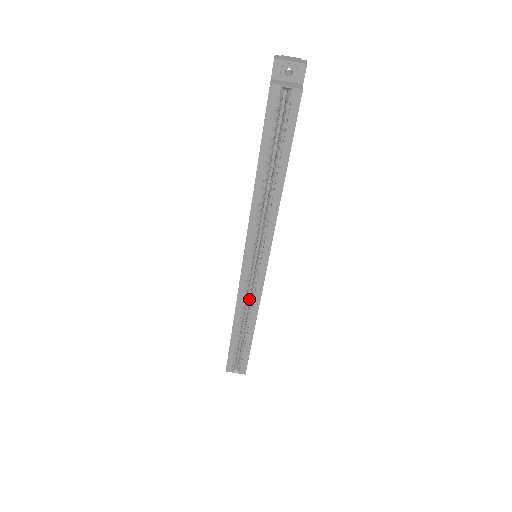
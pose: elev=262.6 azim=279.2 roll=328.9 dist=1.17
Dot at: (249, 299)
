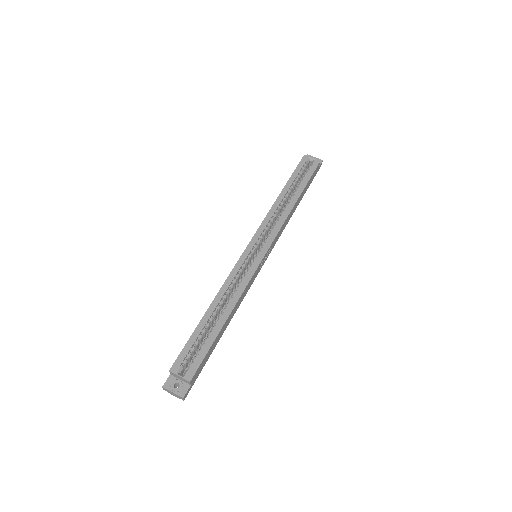
Dot at: occluded
